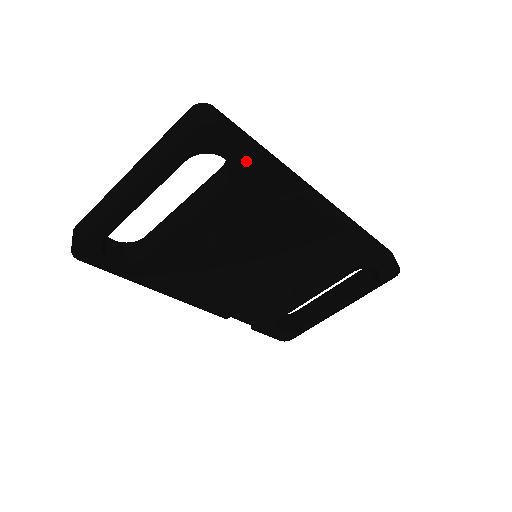
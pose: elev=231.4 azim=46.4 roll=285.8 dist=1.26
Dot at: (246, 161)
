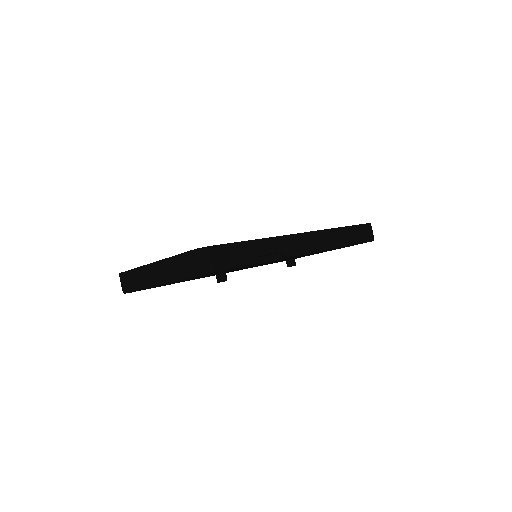
Dot at: (240, 267)
